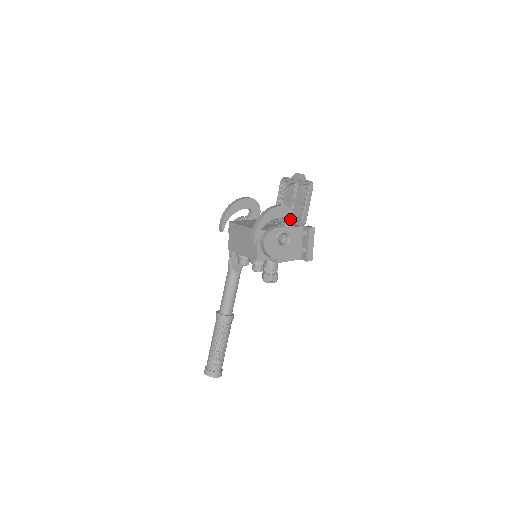
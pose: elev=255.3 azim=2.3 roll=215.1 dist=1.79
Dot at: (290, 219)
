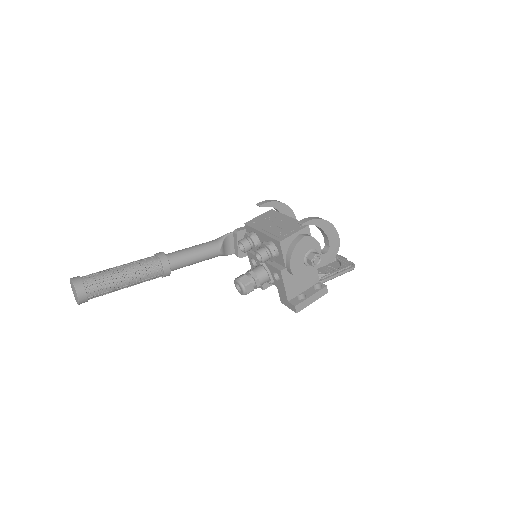
Dot at: (329, 257)
